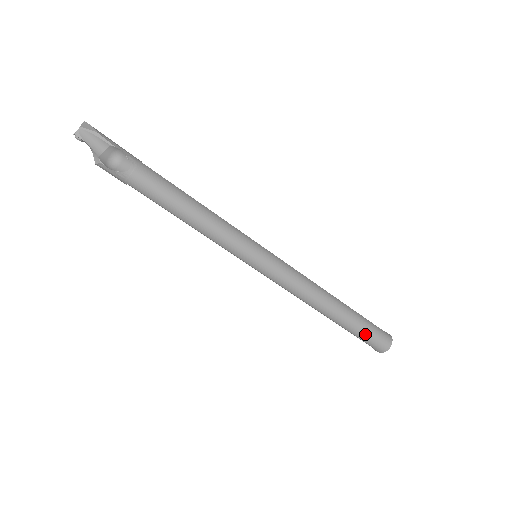
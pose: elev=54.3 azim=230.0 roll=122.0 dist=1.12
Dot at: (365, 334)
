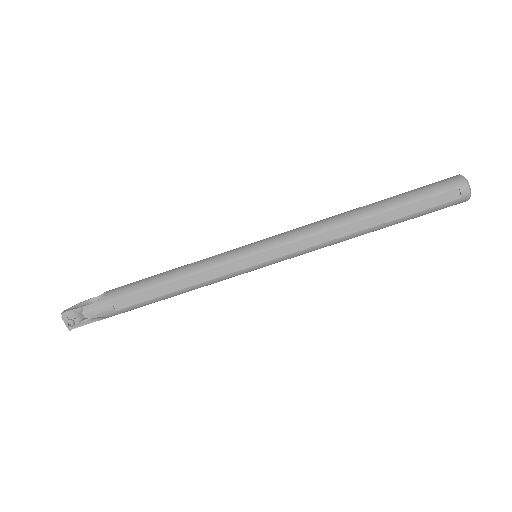
Dot at: (419, 191)
